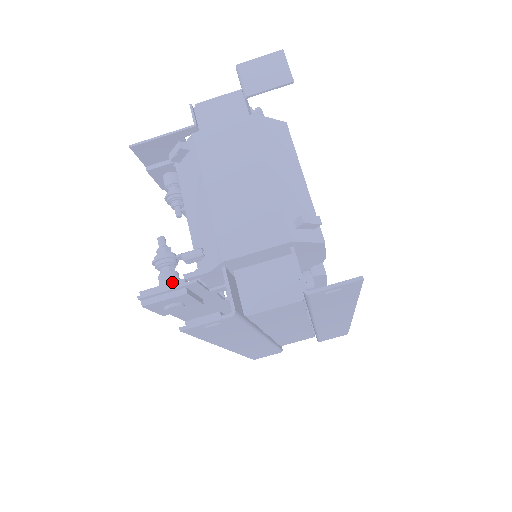
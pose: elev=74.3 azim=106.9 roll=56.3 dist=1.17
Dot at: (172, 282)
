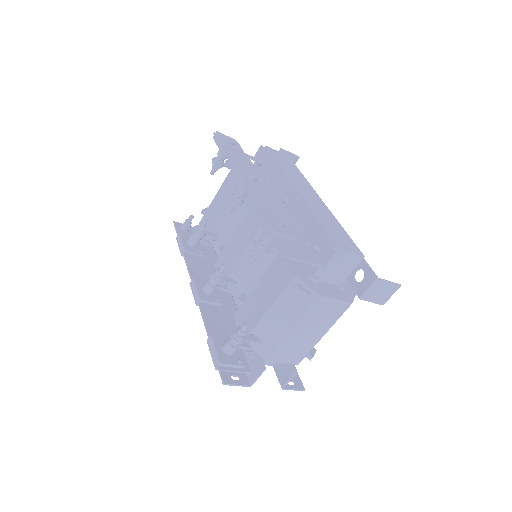
Dot at: (239, 365)
